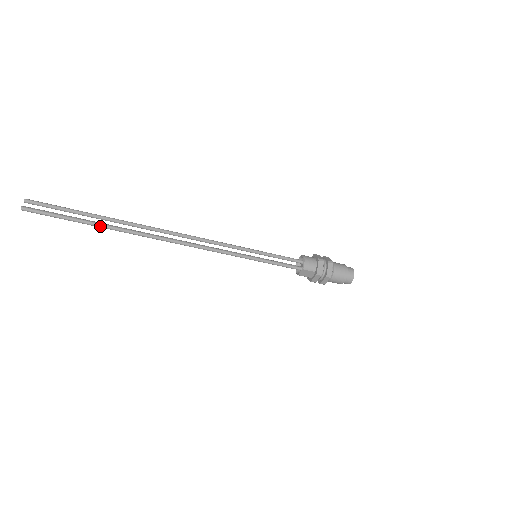
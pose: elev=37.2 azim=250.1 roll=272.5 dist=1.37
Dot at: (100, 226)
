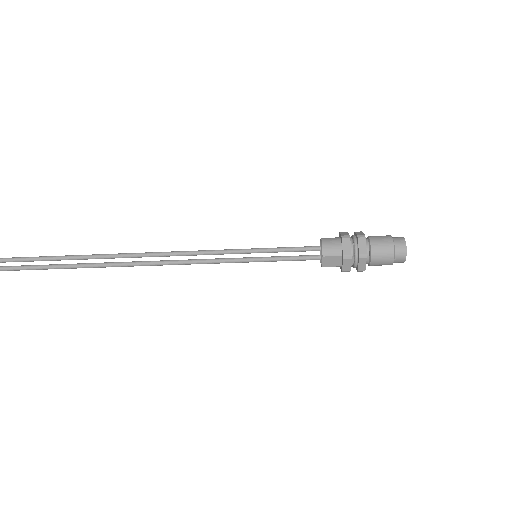
Dot at: (58, 267)
